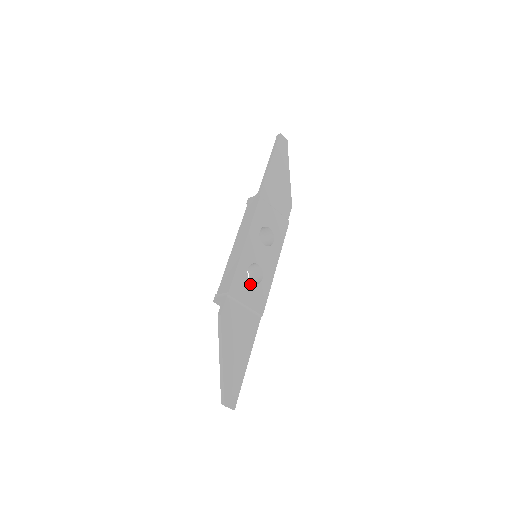
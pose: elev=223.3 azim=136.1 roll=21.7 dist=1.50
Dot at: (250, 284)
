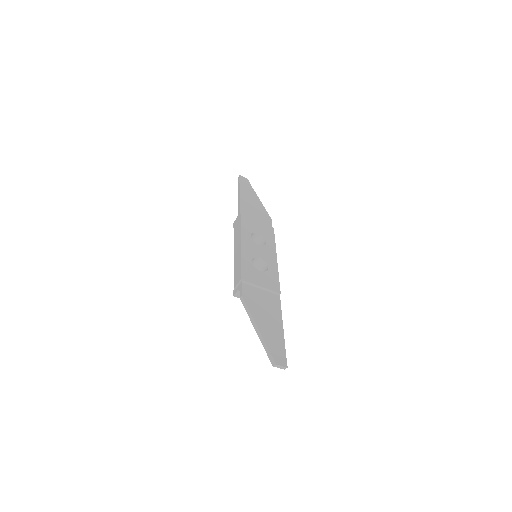
Dot at: (258, 272)
